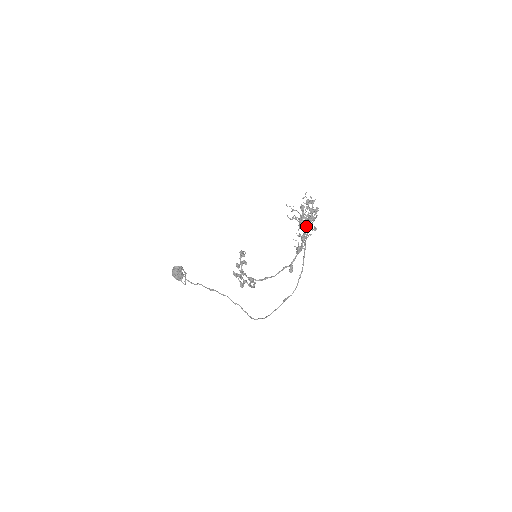
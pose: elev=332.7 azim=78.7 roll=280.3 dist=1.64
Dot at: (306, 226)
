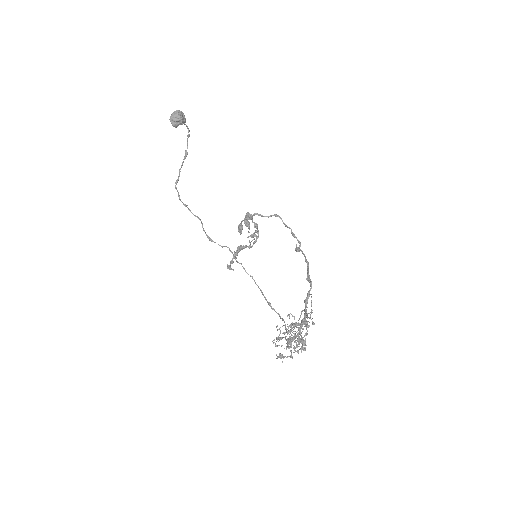
Dot at: (288, 348)
